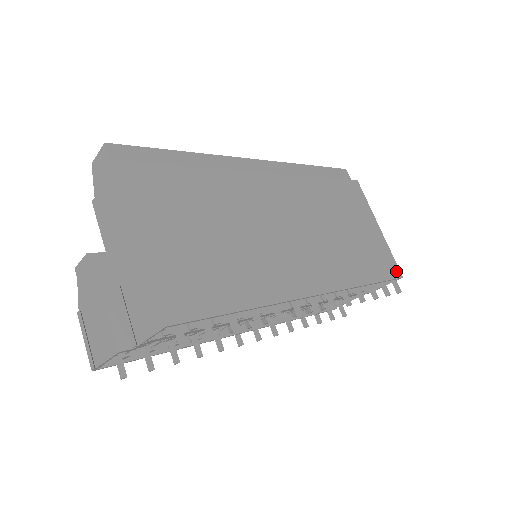
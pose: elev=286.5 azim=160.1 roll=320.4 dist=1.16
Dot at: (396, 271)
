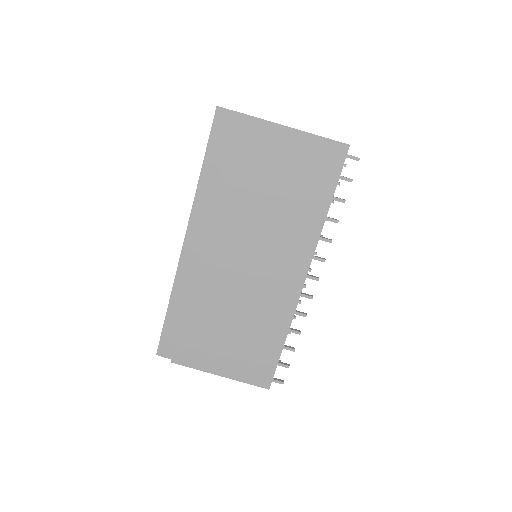
Dot at: (340, 150)
